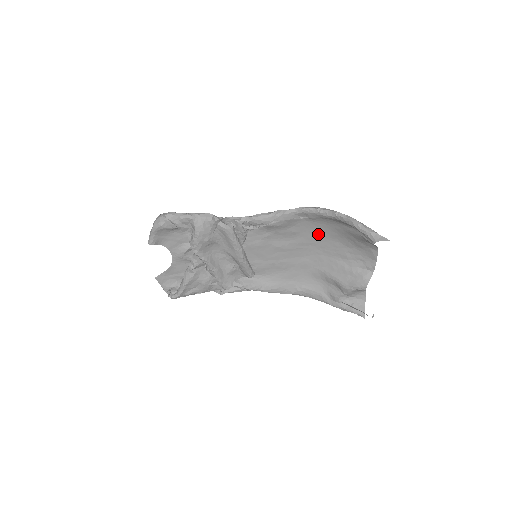
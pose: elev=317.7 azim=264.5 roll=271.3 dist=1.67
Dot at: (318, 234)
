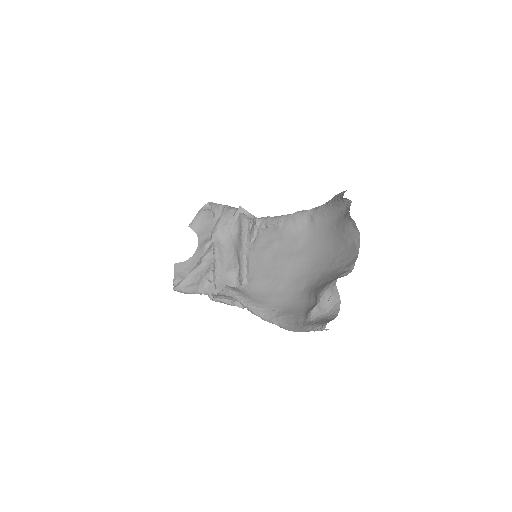
Dot at: (318, 245)
